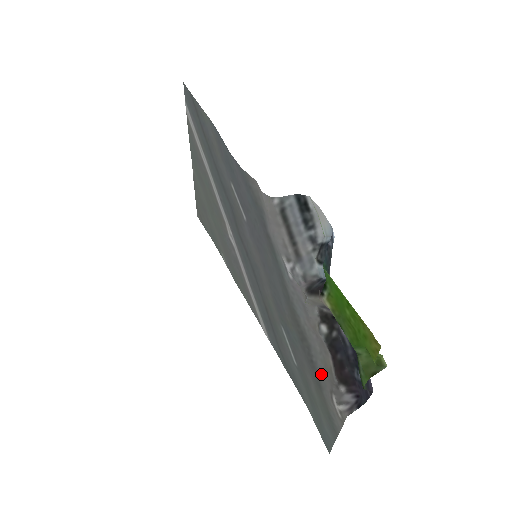
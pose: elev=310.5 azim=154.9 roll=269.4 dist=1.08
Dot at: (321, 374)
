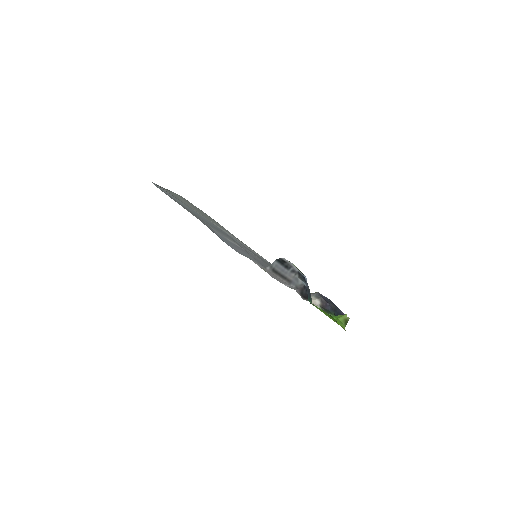
Dot at: occluded
